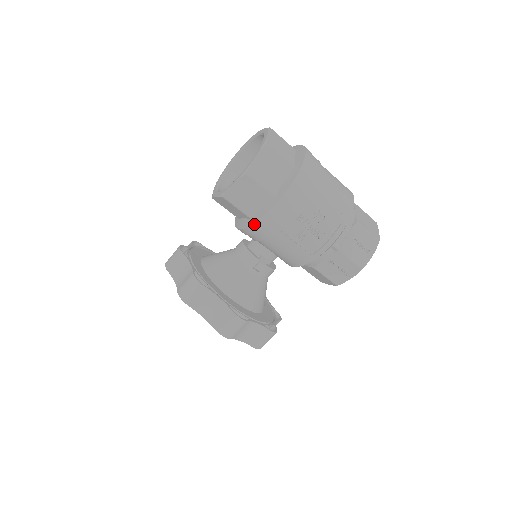
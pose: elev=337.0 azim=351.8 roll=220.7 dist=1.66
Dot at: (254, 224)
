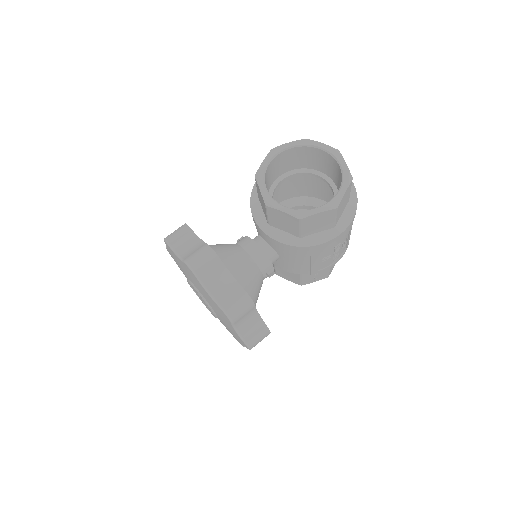
Dot at: (307, 247)
